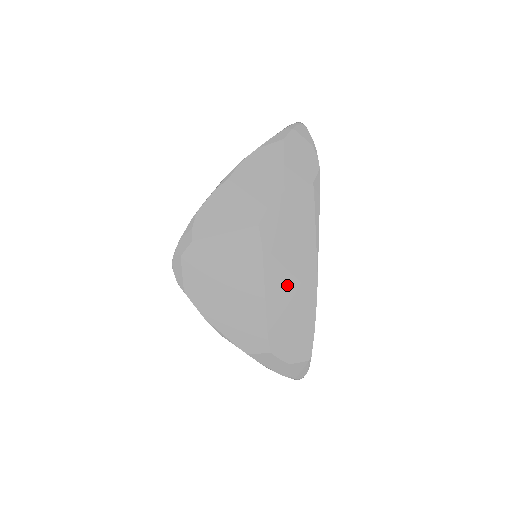
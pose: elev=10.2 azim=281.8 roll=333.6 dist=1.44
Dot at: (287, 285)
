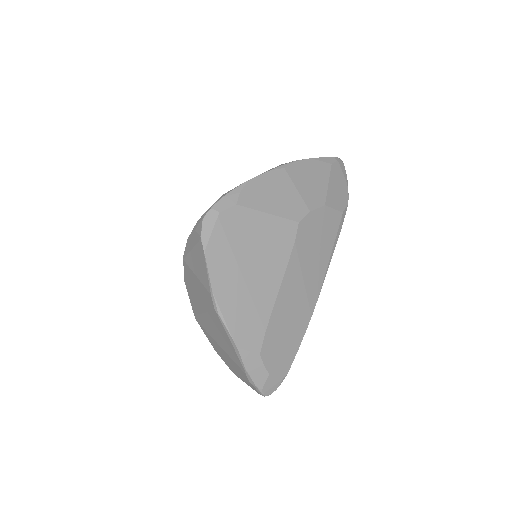
Dot at: (297, 291)
